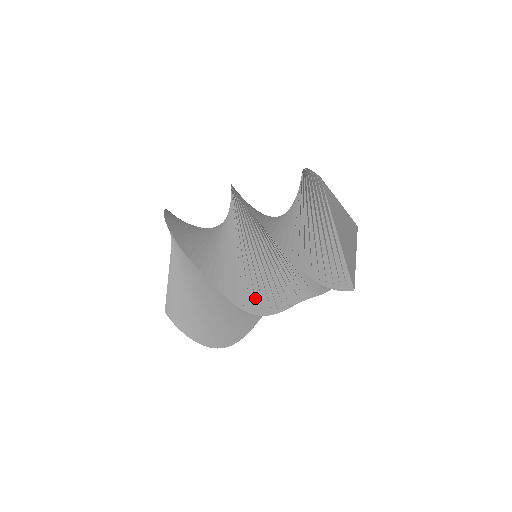
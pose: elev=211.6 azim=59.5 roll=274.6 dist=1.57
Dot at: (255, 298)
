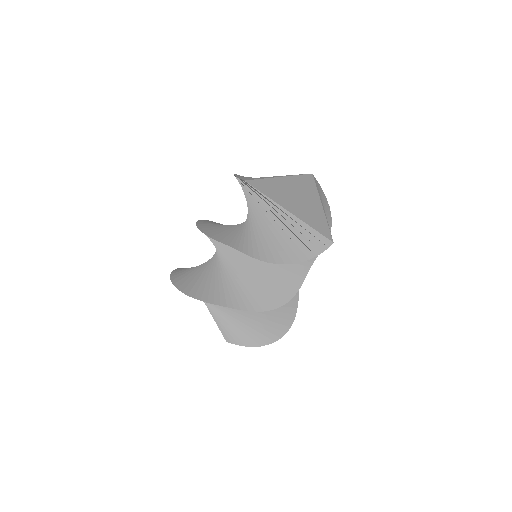
Dot at: (273, 294)
